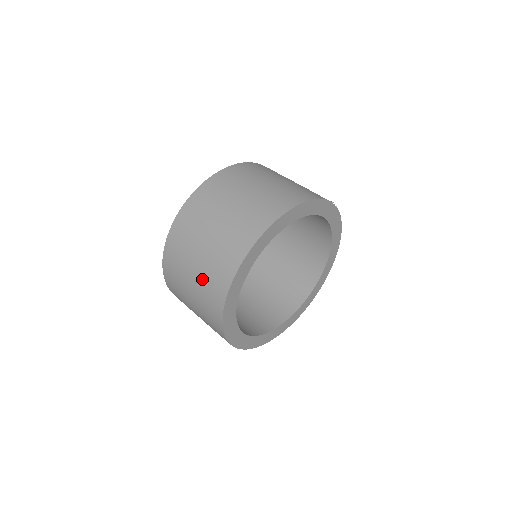
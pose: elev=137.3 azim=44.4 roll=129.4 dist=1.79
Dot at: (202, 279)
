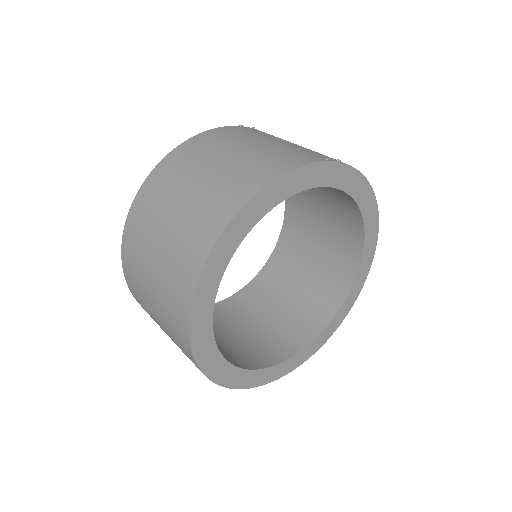
Dot at: (167, 330)
